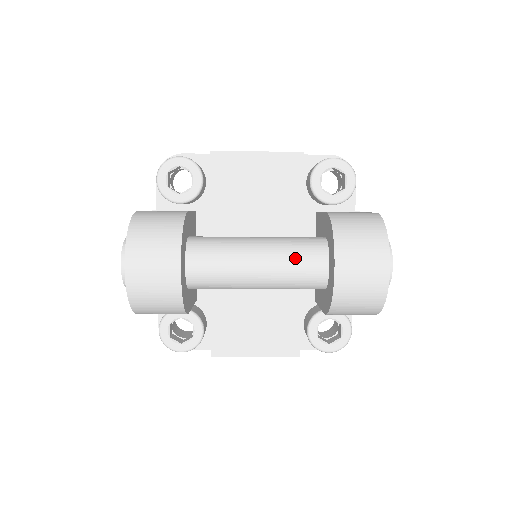
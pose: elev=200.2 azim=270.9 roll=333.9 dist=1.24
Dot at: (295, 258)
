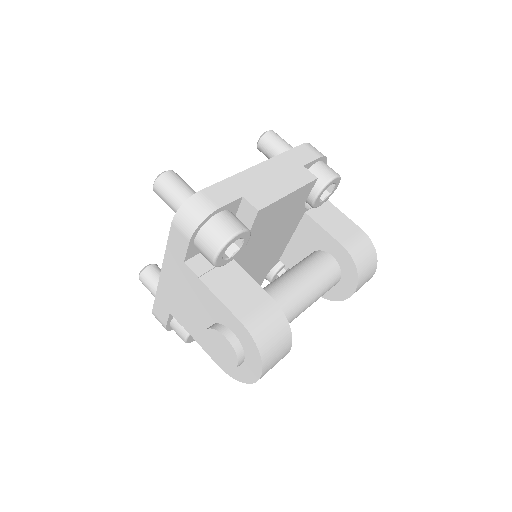
Dot at: (327, 289)
